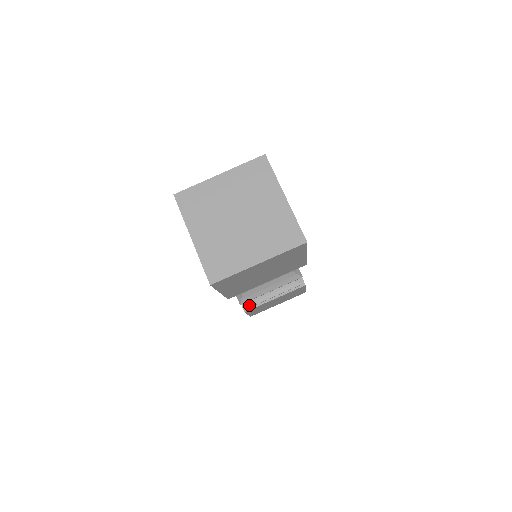
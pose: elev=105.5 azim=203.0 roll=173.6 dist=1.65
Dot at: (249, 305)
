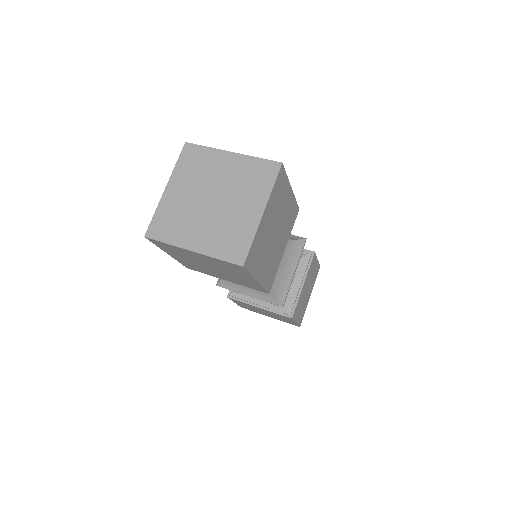
Dot at: (290, 309)
